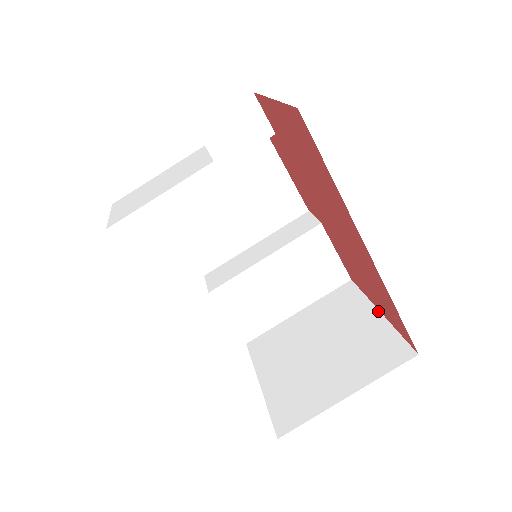
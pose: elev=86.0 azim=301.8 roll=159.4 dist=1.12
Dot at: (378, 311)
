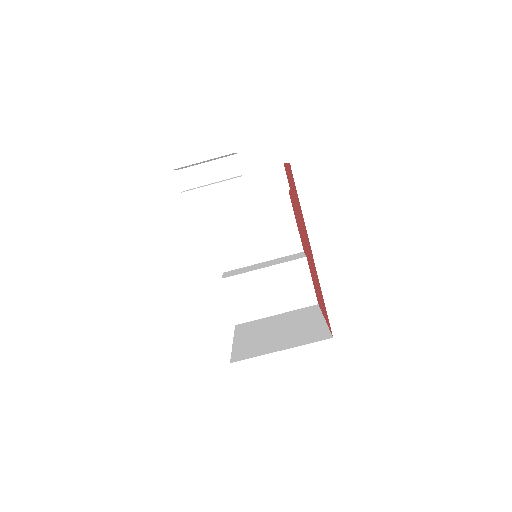
Dot at: (324, 319)
